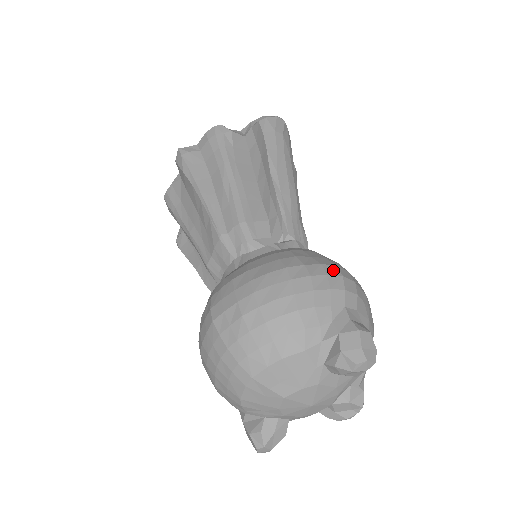
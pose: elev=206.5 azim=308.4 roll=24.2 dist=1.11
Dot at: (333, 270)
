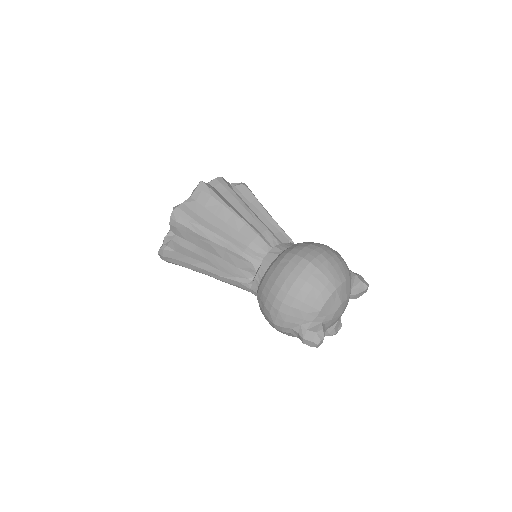
Dot at: occluded
